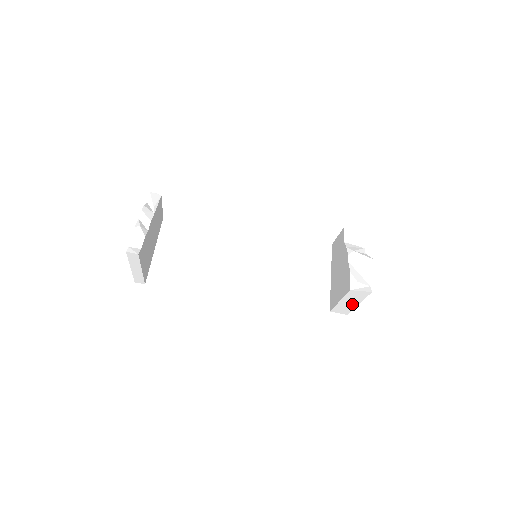
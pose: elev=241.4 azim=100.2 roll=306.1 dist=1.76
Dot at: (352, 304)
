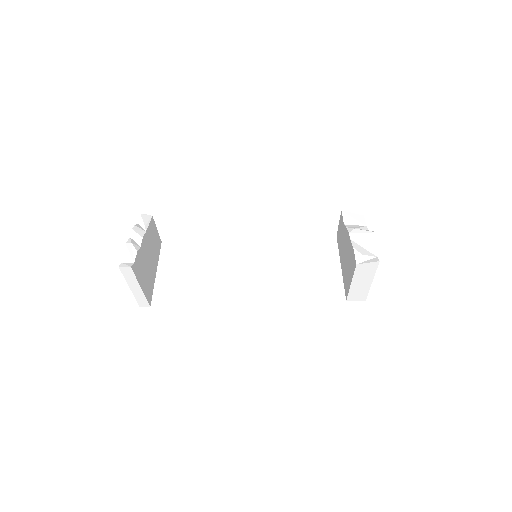
Dot at: (365, 284)
